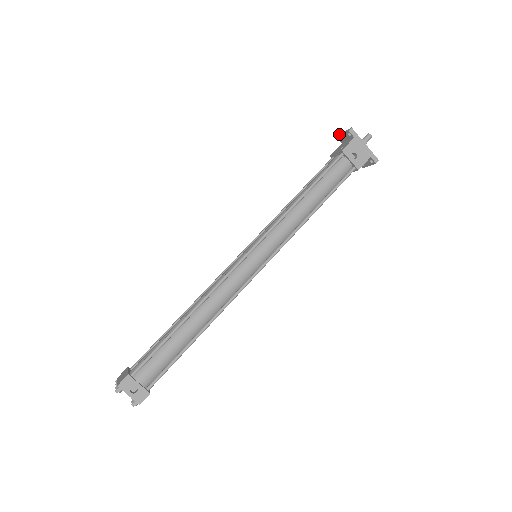
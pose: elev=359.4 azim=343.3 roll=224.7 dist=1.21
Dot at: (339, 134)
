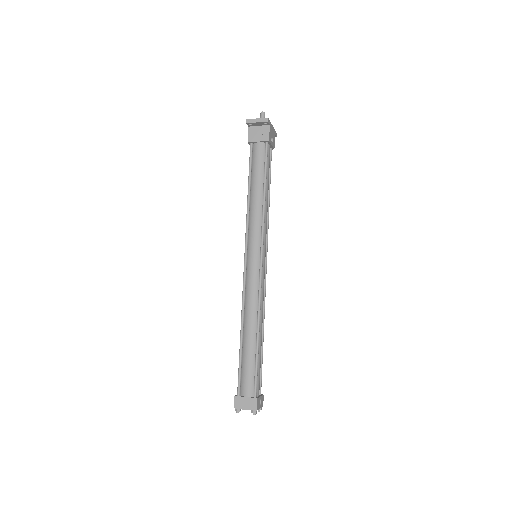
Dot at: (248, 120)
